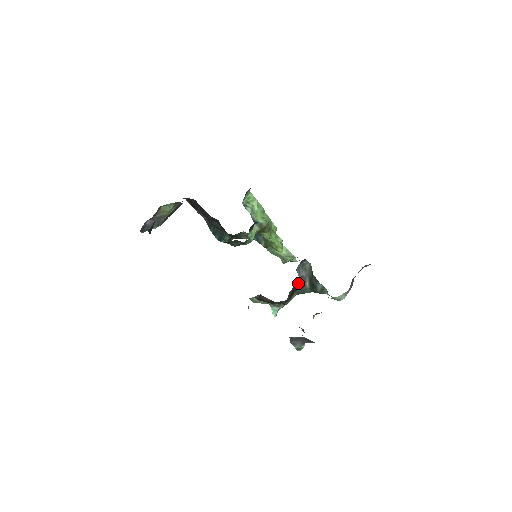
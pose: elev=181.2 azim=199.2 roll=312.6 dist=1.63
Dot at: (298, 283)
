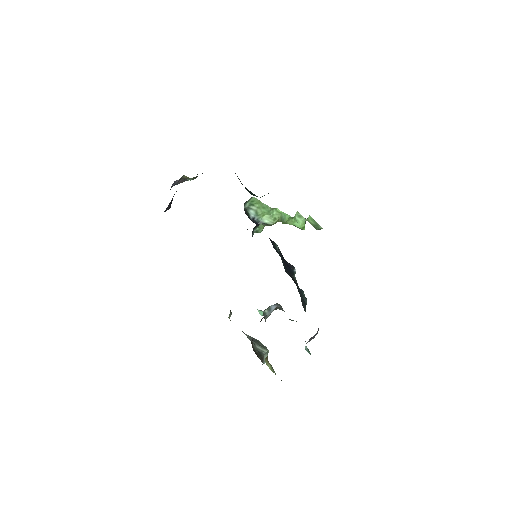
Dot at: (275, 308)
